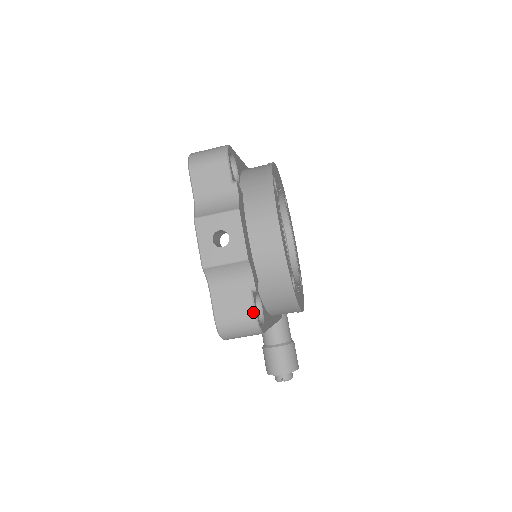
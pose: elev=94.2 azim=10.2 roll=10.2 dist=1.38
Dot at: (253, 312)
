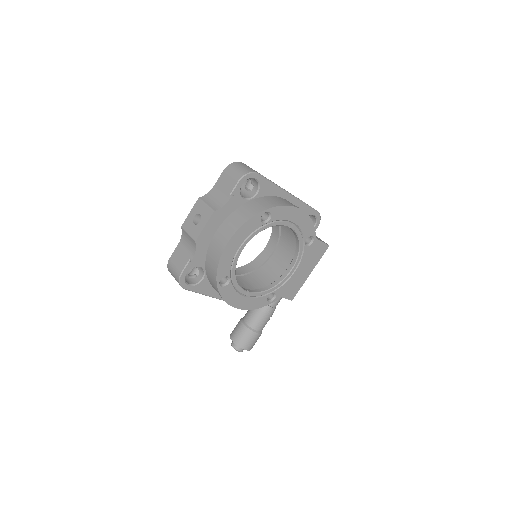
Dot at: (181, 271)
